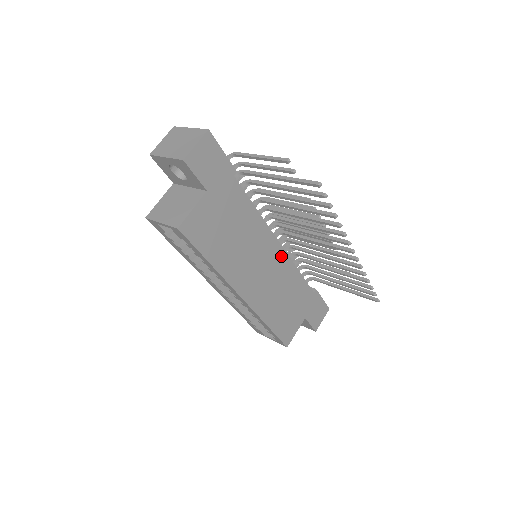
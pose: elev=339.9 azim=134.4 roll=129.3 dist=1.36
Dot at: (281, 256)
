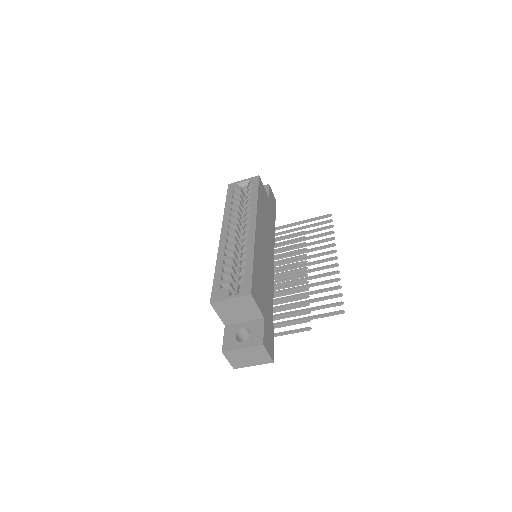
Dot at: (272, 268)
